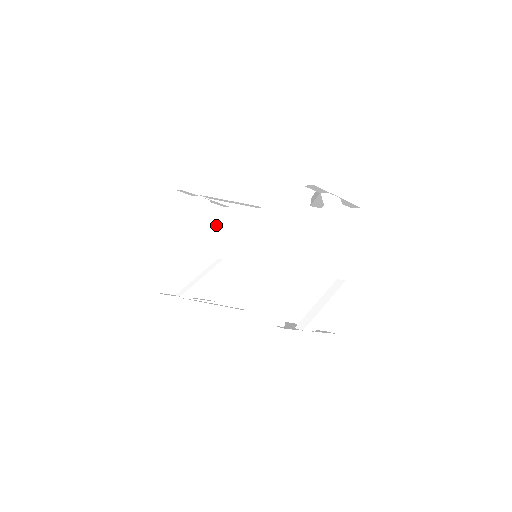
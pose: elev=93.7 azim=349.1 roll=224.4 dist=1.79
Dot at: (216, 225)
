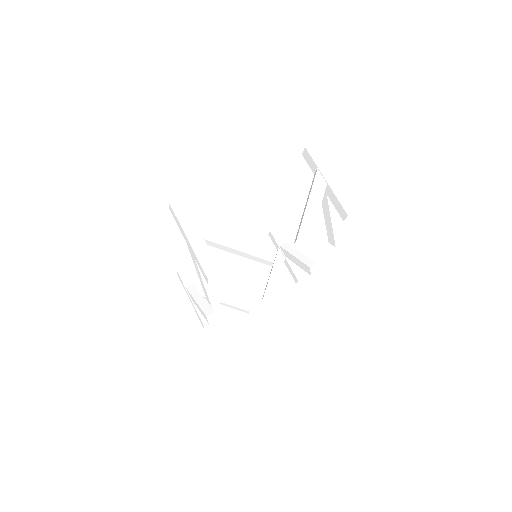
Dot at: (274, 279)
